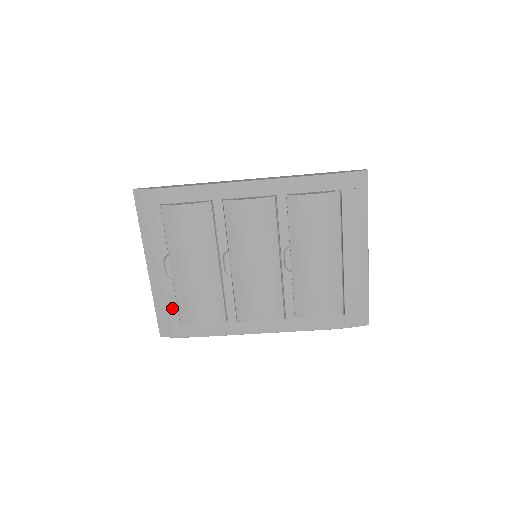
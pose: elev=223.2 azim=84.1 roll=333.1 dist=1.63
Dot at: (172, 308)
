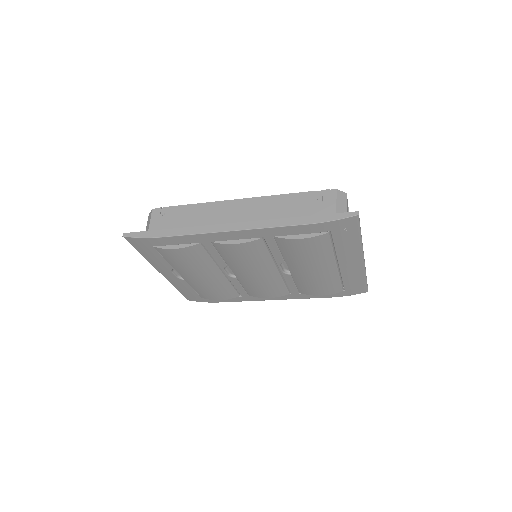
Dot at: (191, 291)
